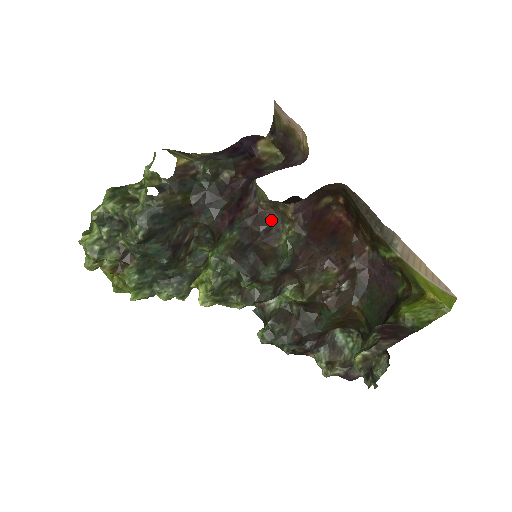
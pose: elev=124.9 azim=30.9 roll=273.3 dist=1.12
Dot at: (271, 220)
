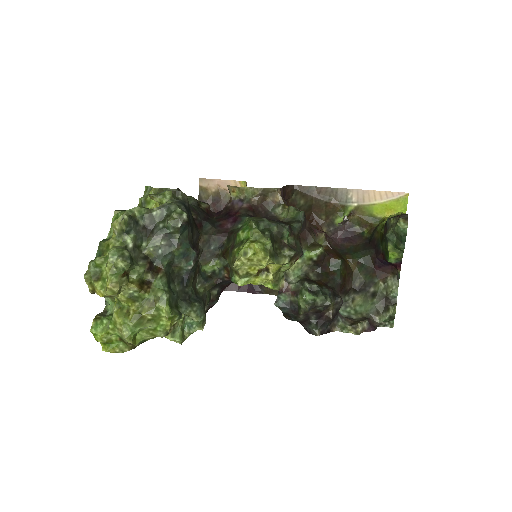
Dot at: (263, 212)
